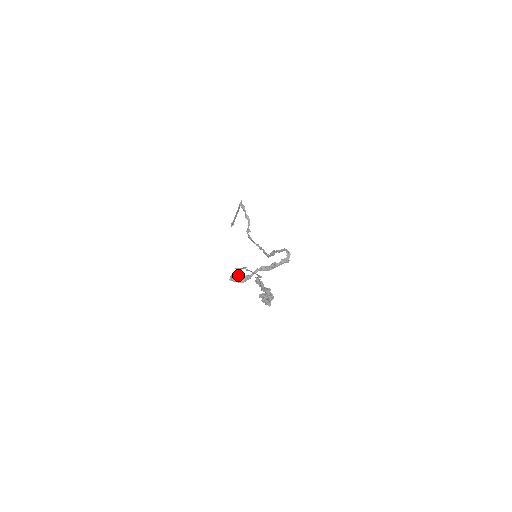
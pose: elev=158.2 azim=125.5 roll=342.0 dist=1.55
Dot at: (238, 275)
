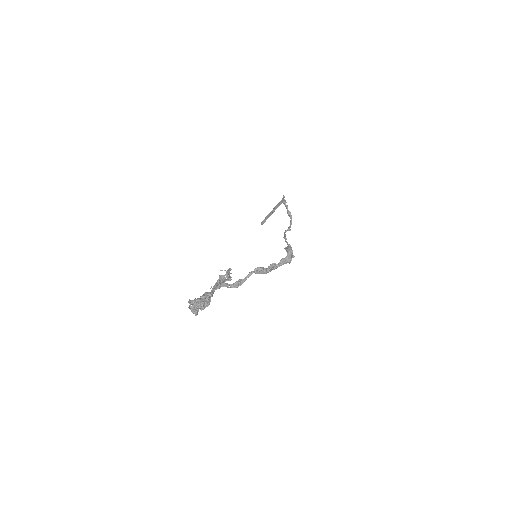
Dot at: occluded
